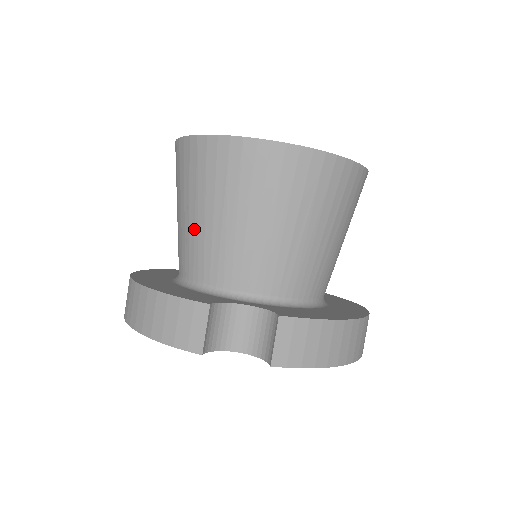
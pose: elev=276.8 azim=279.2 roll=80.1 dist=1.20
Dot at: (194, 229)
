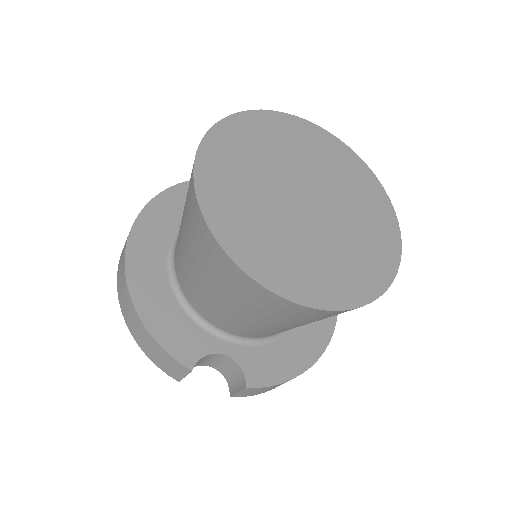
Dot at: (194, 279)
